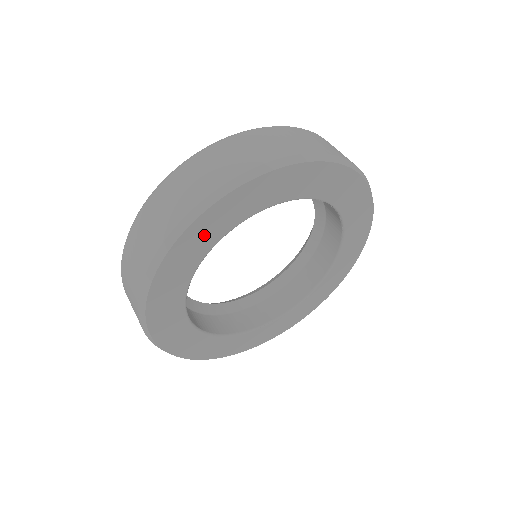
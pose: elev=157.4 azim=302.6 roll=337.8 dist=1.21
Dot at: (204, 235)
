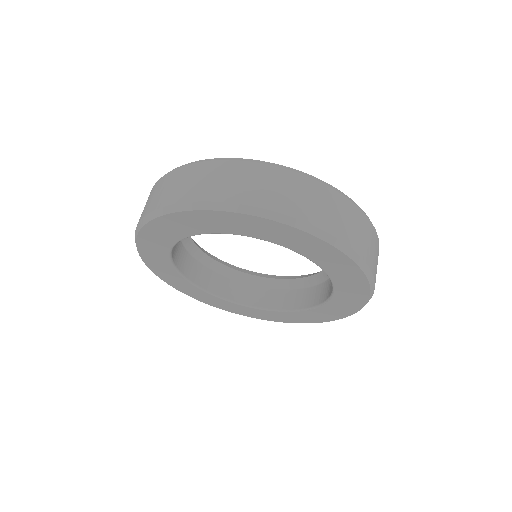
Dot at: (154, 245)
